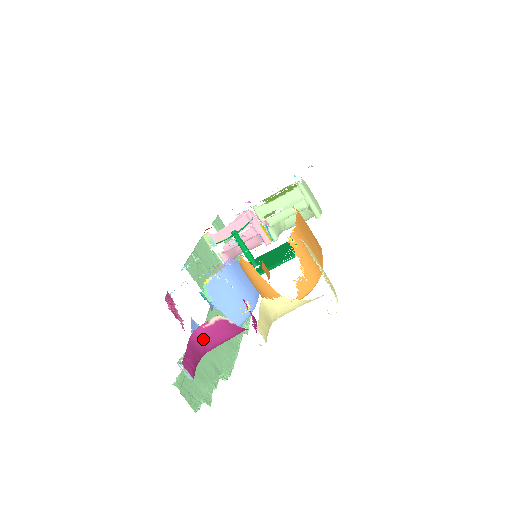
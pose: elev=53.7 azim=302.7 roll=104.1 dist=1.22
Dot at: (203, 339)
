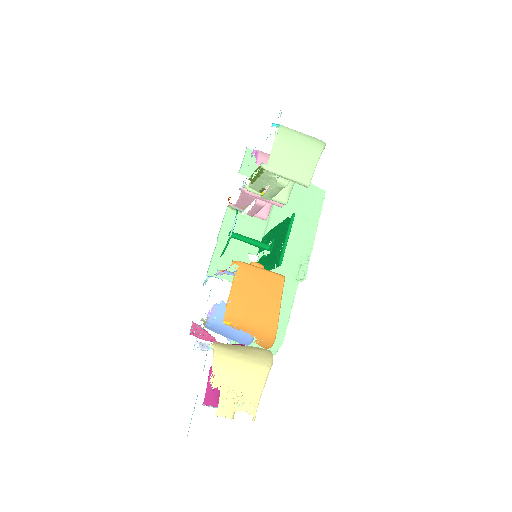
Dot at: occluded
